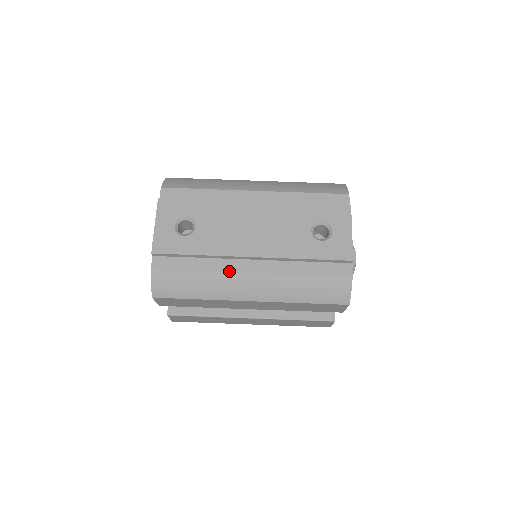
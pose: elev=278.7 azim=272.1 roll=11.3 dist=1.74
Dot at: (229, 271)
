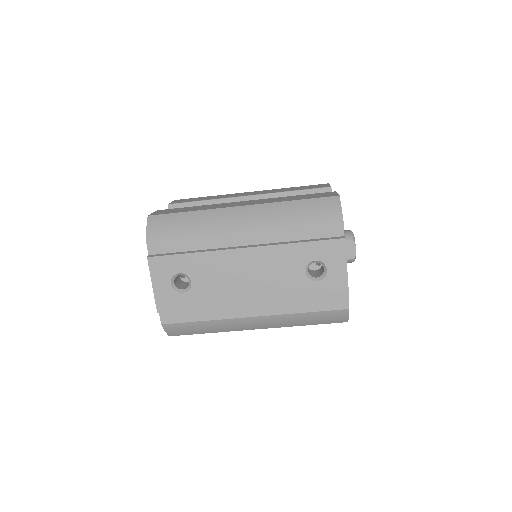
Dot at: (232, 317)
